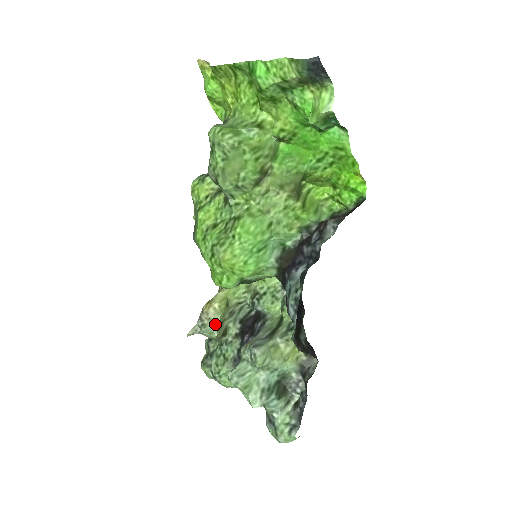
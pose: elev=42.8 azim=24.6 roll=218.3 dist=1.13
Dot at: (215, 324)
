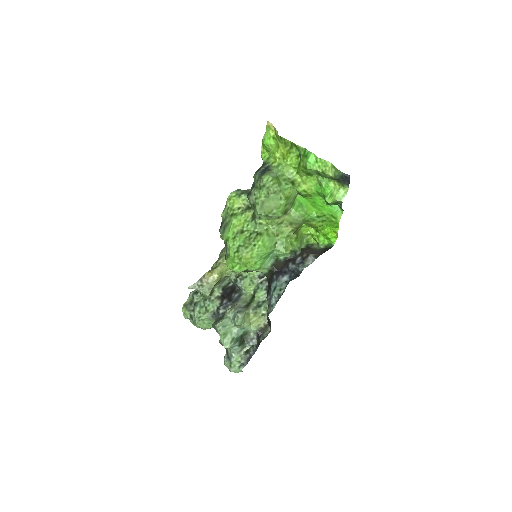
Dot at: (210, 287)
